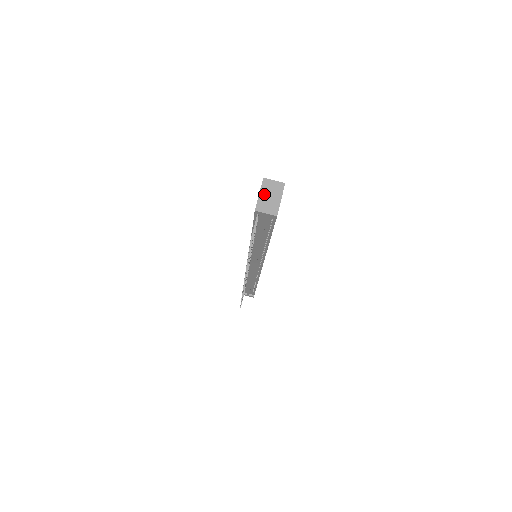
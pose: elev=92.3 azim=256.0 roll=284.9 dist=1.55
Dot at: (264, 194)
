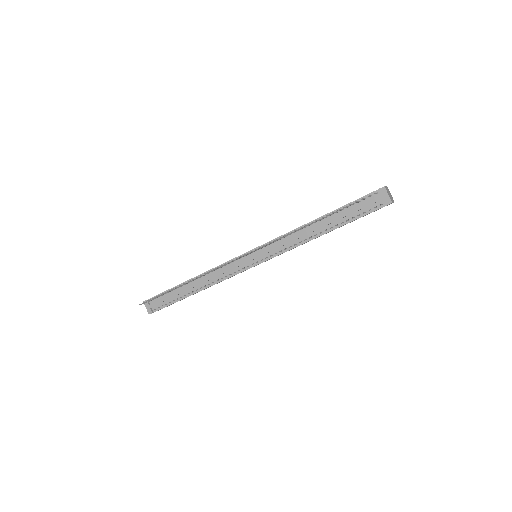
Dot at: (388, 190)
